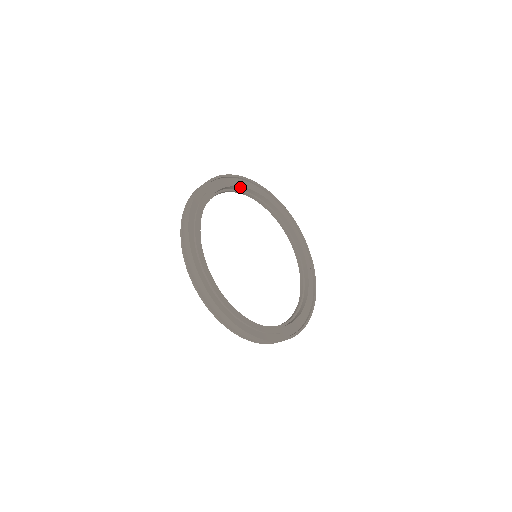
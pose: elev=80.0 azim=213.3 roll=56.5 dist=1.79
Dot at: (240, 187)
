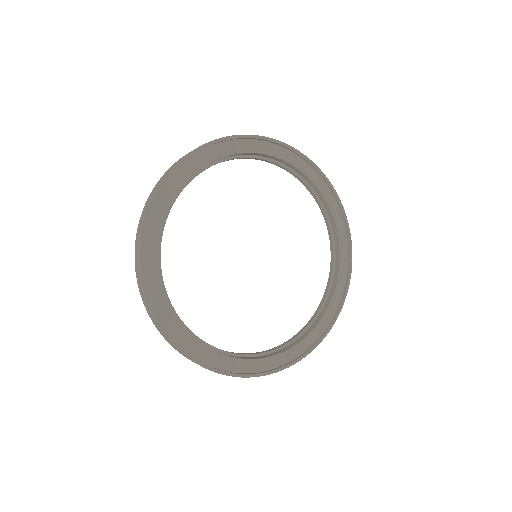
Dot at: (241, 153)
